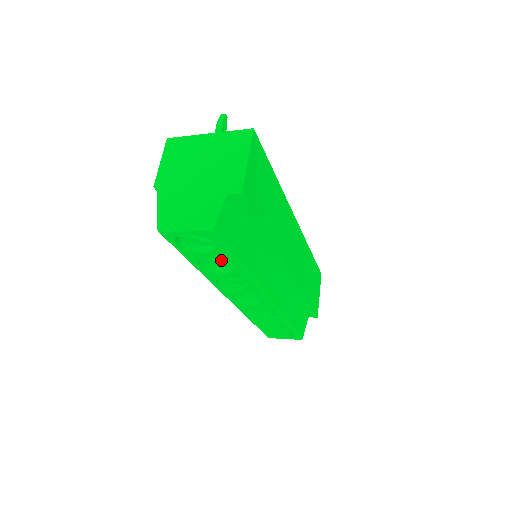
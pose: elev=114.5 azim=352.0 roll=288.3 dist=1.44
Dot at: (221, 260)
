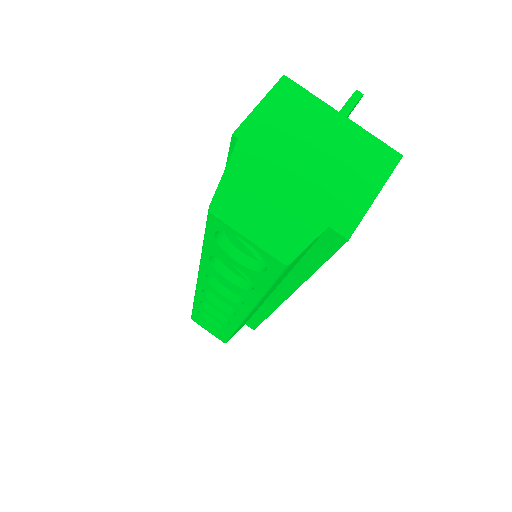
Dot at: occluded
